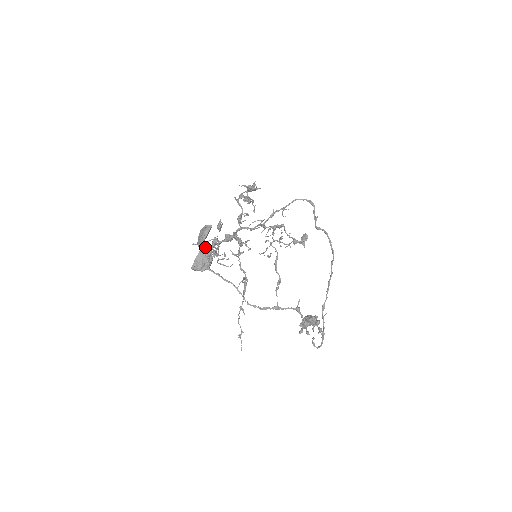
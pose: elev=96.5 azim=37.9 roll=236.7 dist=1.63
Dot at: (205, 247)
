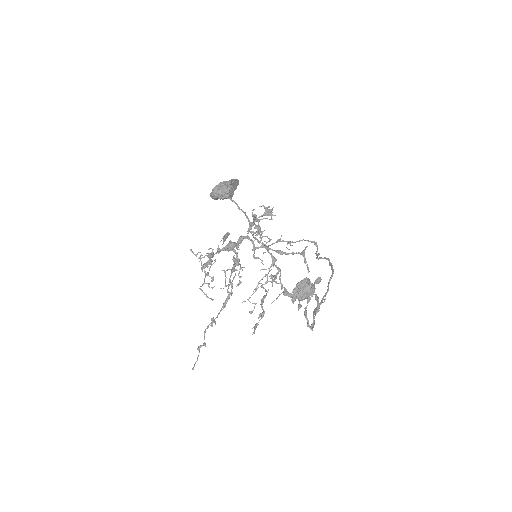
Dot at: occluded
